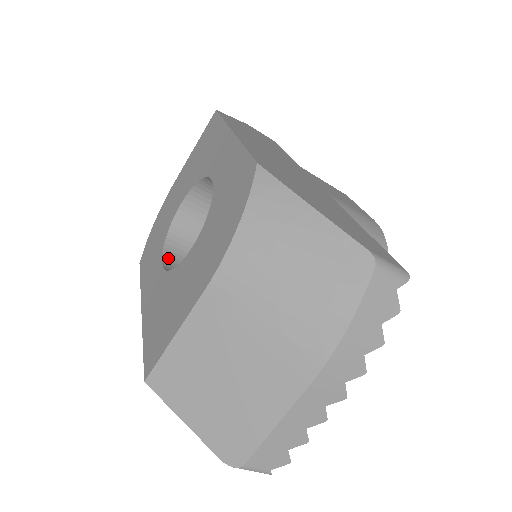
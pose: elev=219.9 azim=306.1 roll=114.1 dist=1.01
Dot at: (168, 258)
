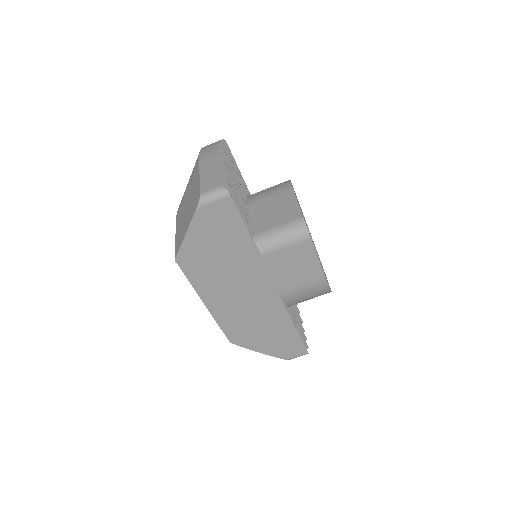
Dot at: occluded
